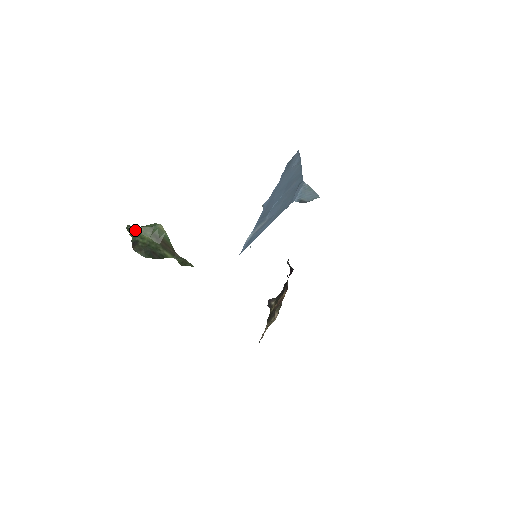
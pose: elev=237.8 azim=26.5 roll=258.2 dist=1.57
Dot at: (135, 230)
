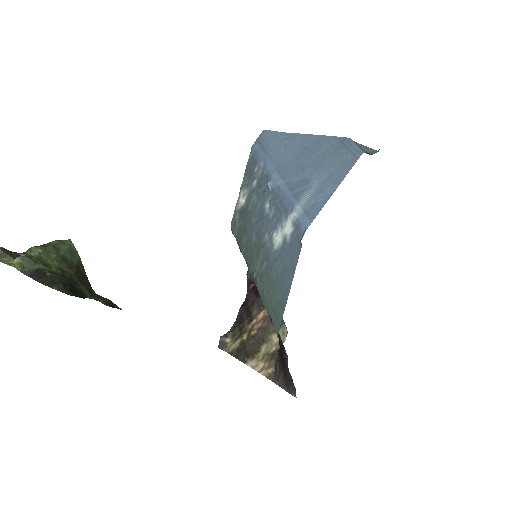
Dot at: (18, 256)
